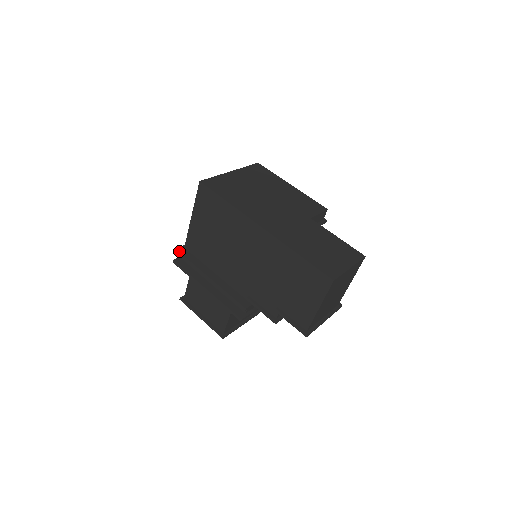
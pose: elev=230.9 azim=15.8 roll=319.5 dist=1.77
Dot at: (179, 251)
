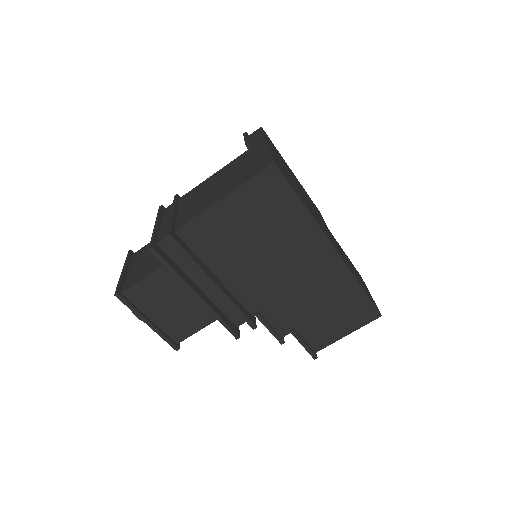
Dot at: (175, 239)
